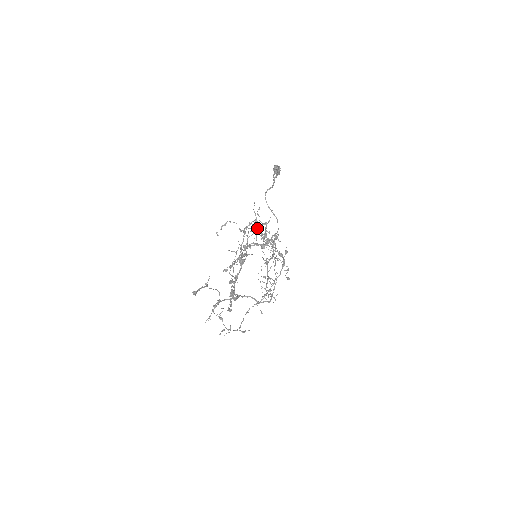
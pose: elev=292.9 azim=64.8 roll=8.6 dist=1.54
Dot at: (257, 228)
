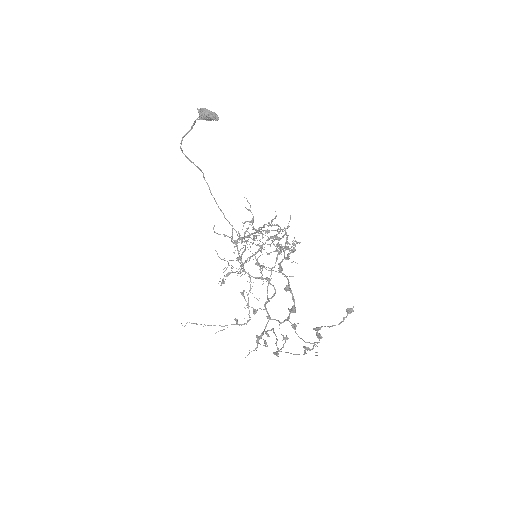
Dot at: (275, 238)
